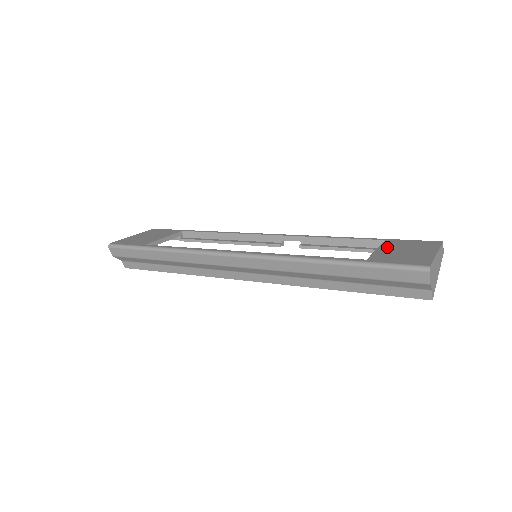
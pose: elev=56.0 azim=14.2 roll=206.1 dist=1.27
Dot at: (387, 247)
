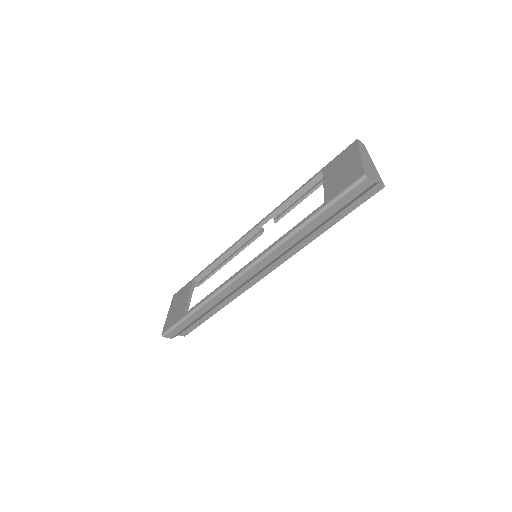
Dot at: (328, 178)
